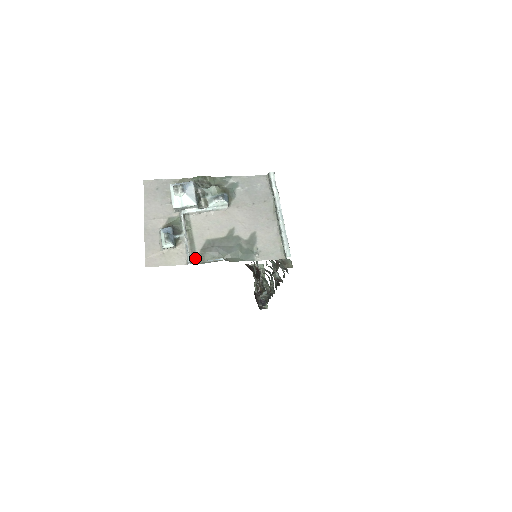
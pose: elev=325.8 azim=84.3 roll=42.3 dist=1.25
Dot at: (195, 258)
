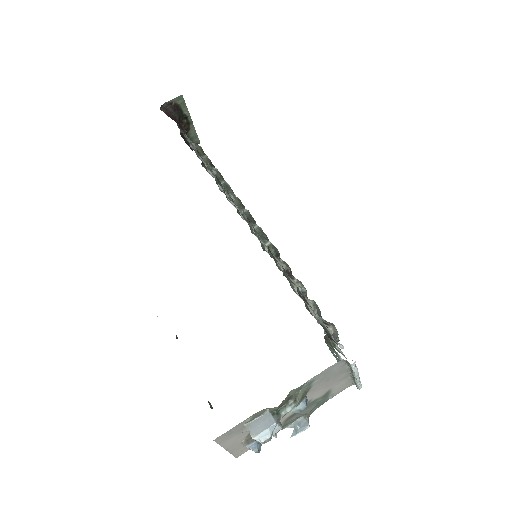
Dot at: occluded
